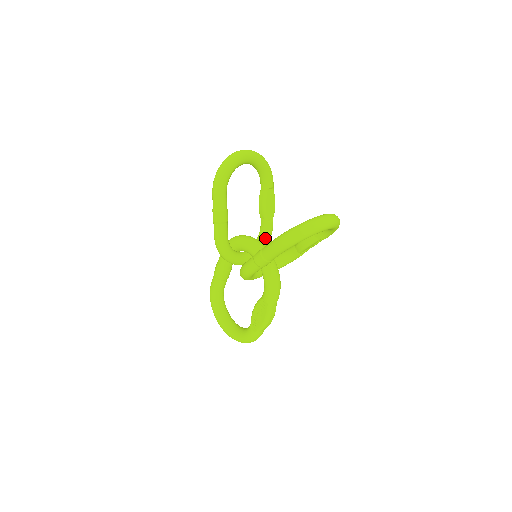
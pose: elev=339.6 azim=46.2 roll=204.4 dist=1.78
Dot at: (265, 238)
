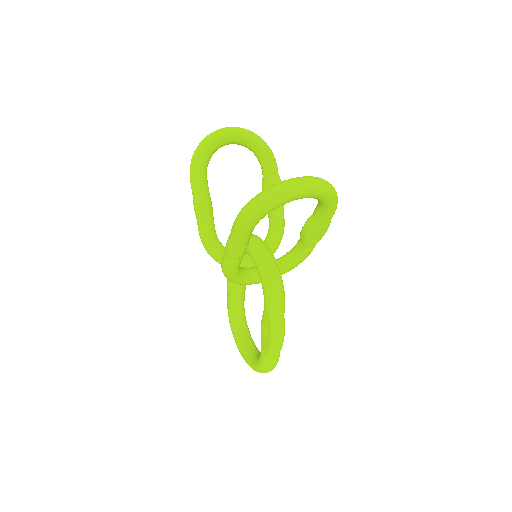
Dot at: (273, 236)
